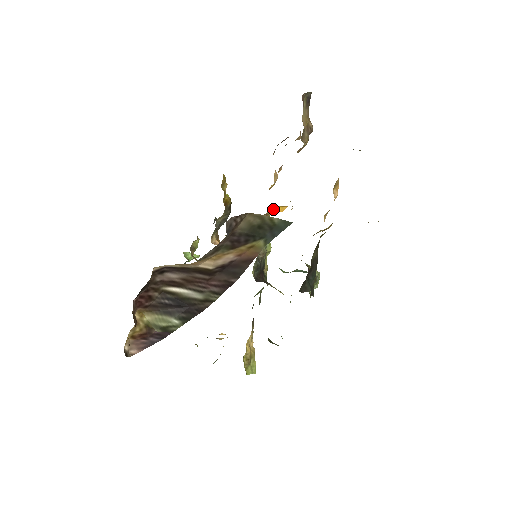
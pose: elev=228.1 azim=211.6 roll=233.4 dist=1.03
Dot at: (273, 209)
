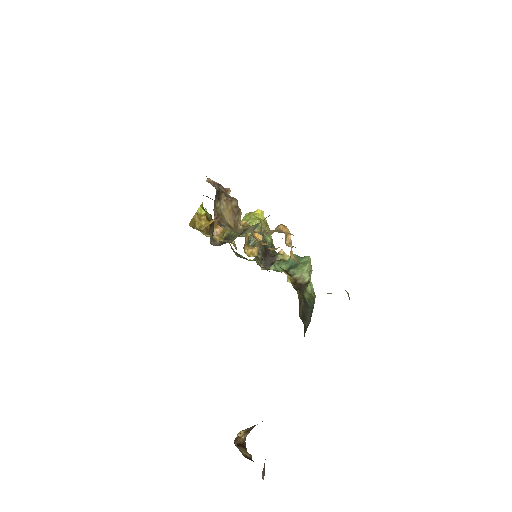
Dot at: occluded
